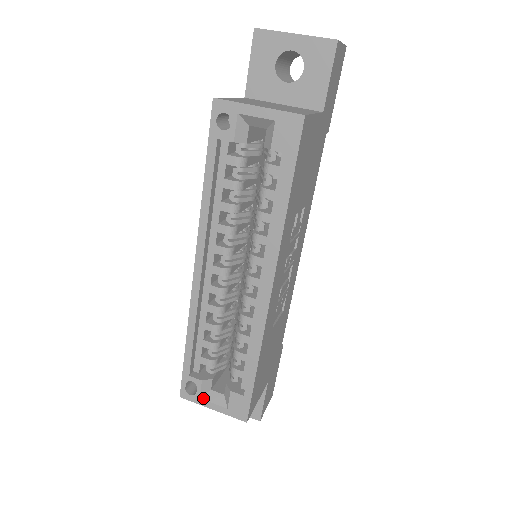
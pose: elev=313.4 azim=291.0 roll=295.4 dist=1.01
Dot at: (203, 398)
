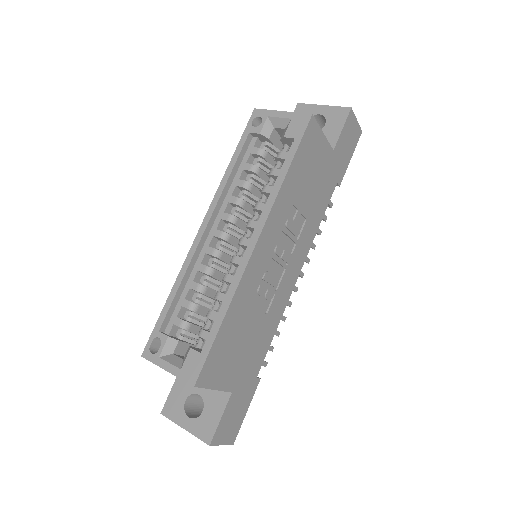
Dot at: (162, 357)
